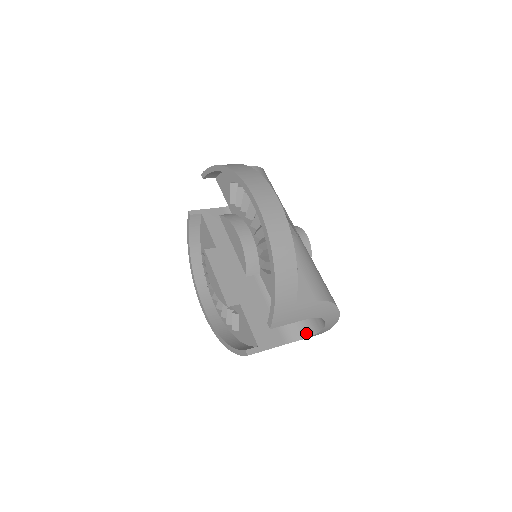
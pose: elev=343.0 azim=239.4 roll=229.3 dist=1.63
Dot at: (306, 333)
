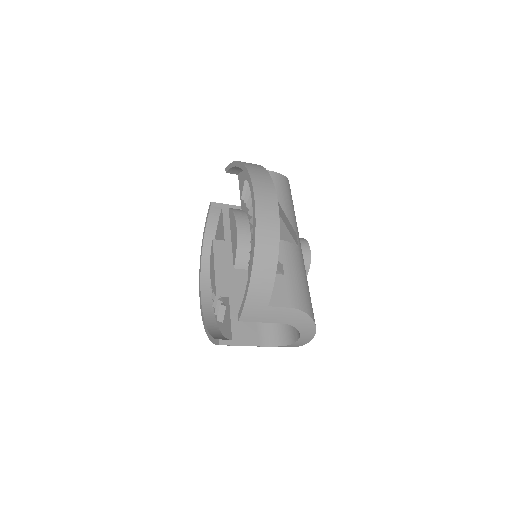
Dot at: (283, 341)
